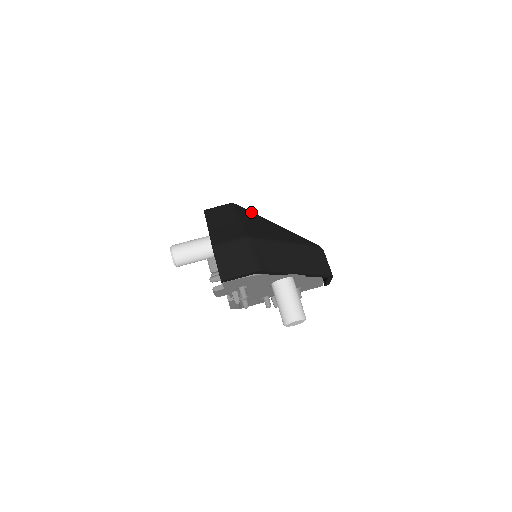
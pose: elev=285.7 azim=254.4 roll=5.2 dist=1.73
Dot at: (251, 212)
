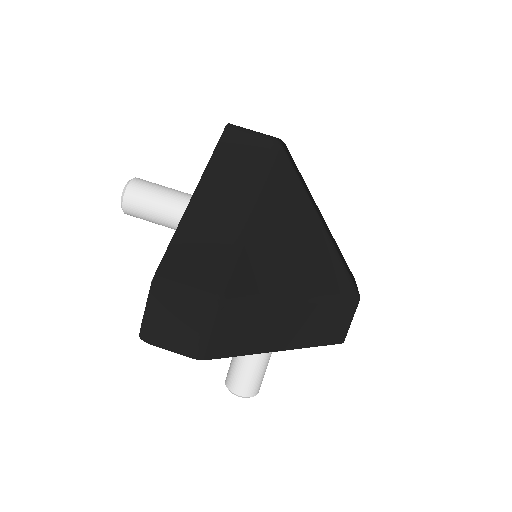
Dot at: (295, 179)
